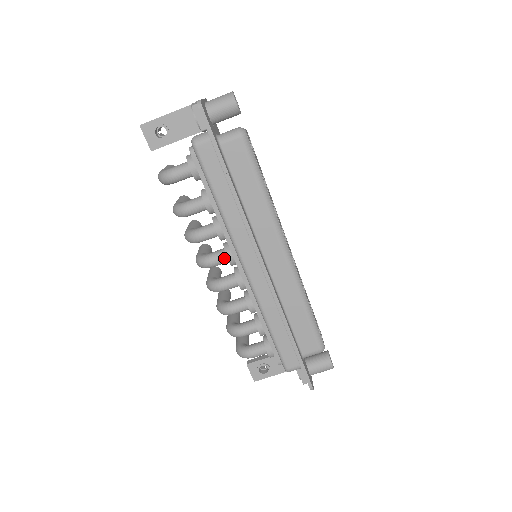
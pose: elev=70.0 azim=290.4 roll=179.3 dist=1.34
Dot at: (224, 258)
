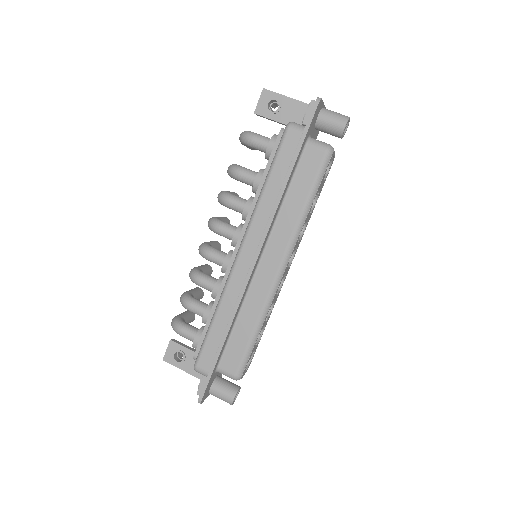
Dot at: (231, 234)
